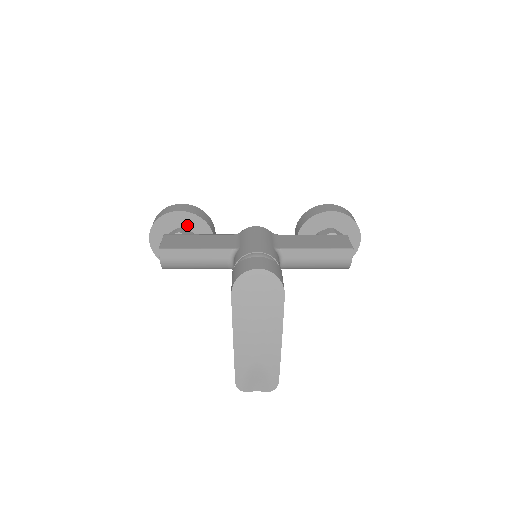
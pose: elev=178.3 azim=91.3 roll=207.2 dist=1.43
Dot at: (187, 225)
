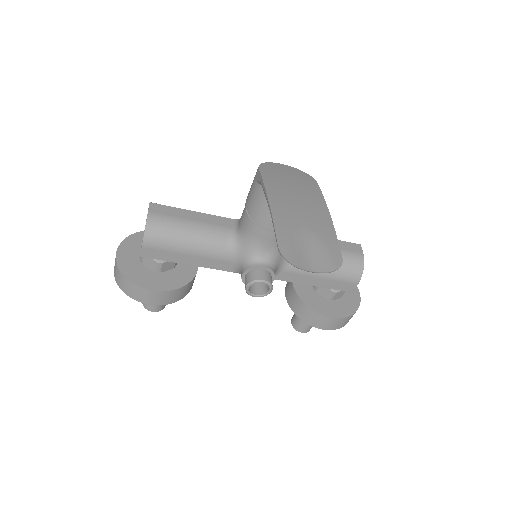
Dot at: occluded
